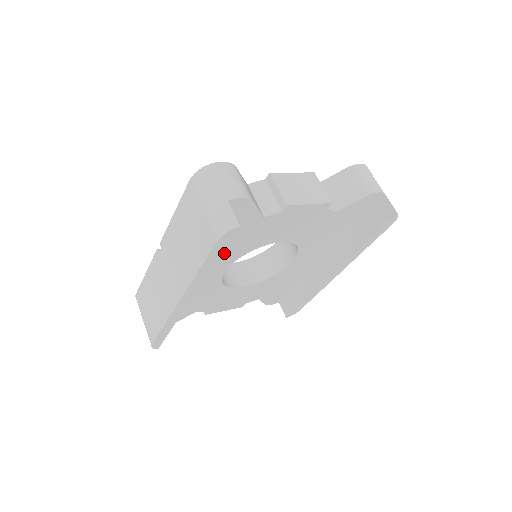
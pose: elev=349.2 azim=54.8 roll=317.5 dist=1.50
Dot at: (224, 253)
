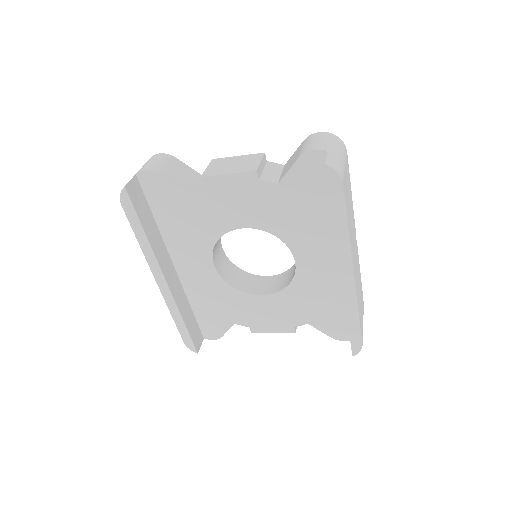
Dot at: (190, 239)
